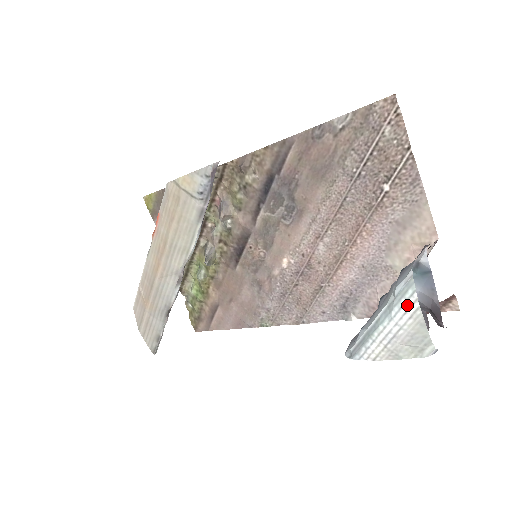
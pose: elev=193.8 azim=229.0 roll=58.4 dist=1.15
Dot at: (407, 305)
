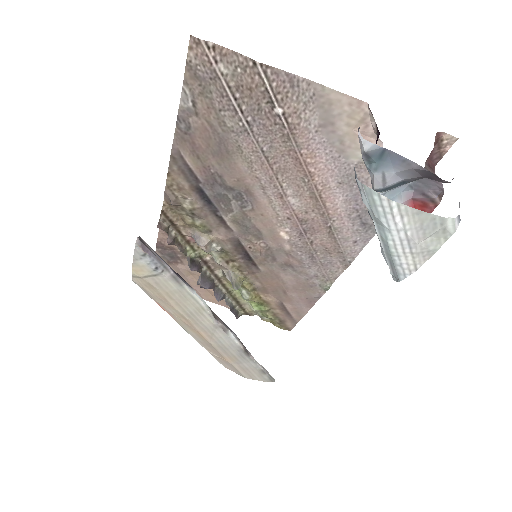
Dot at: (387, 210)
